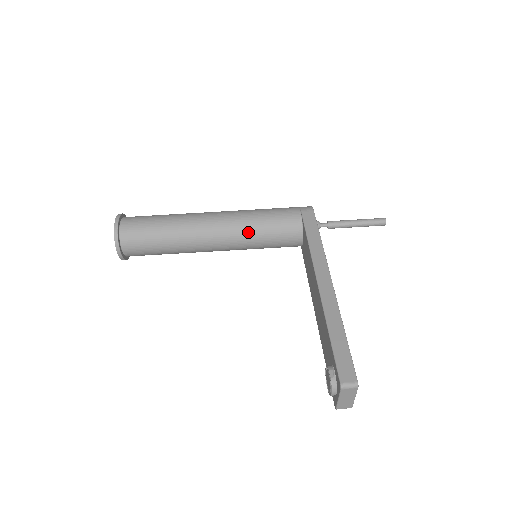
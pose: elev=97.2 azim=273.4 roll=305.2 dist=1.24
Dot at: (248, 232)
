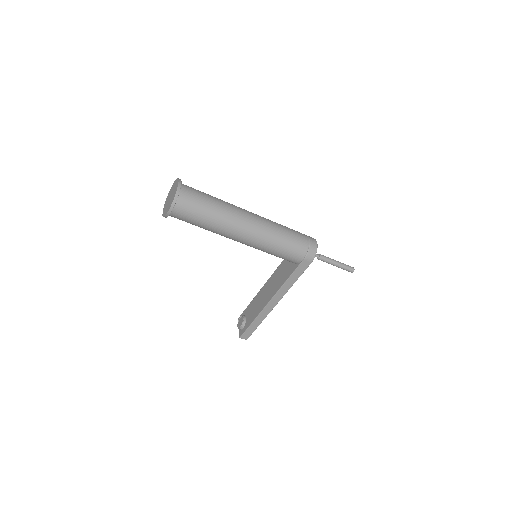
Dot at: occluded
